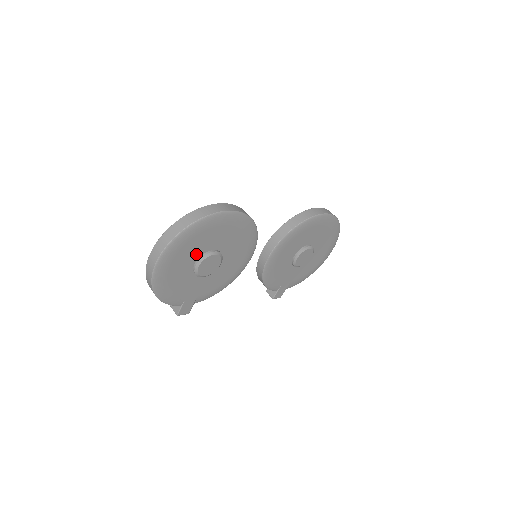
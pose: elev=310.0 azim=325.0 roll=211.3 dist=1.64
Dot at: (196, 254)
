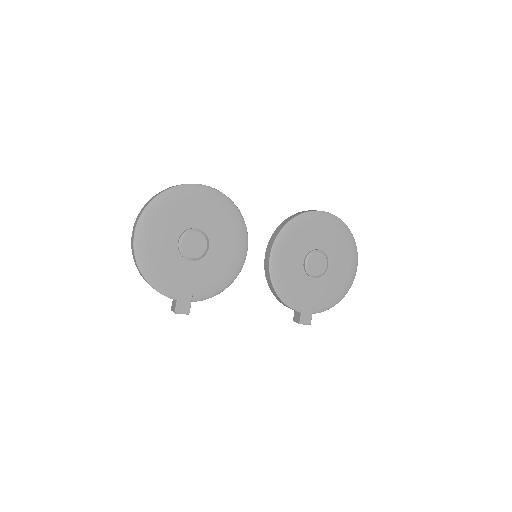
Dot at: (177, 229)
